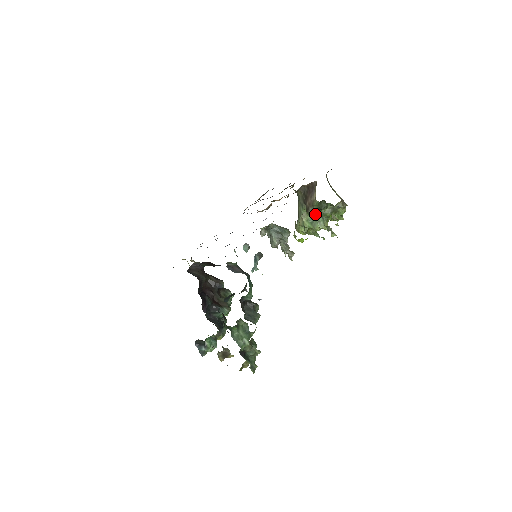
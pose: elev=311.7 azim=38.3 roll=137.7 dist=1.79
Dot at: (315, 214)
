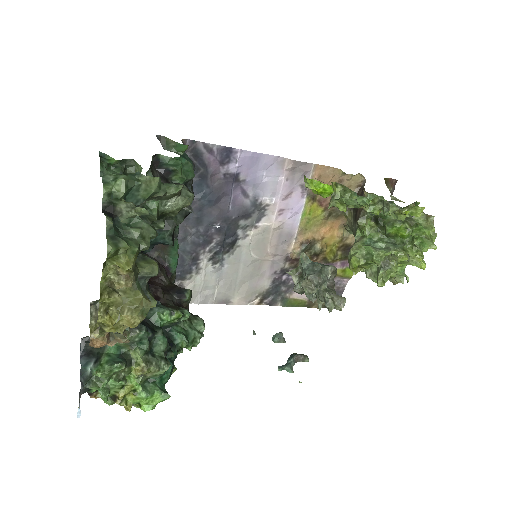
Dot at: (378, 238)
